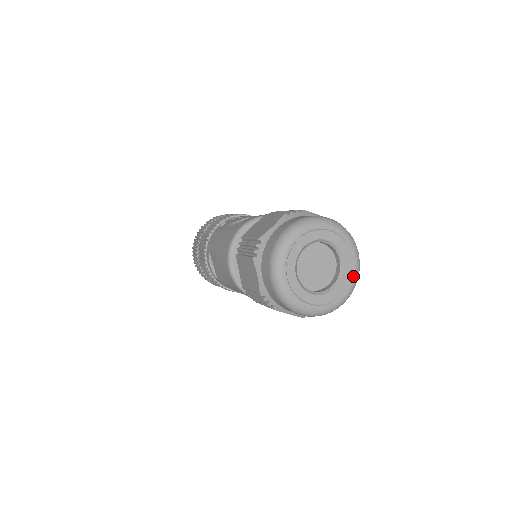
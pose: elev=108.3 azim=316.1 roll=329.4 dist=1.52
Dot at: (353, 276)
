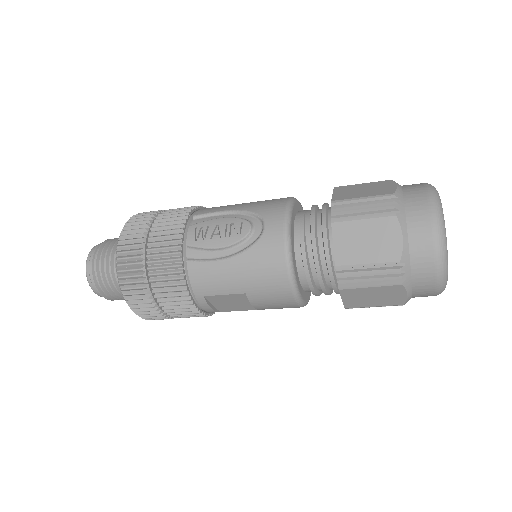
Dot at: occluded
